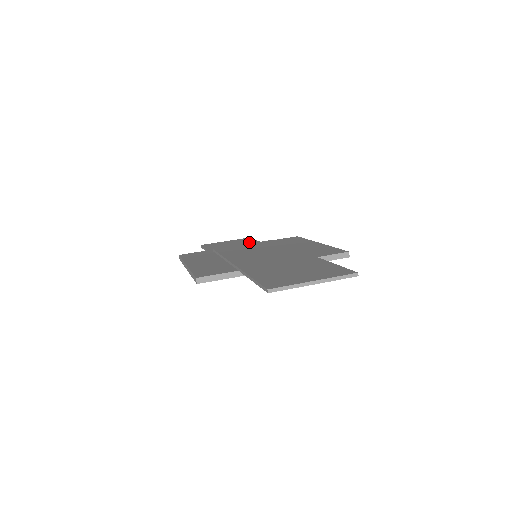
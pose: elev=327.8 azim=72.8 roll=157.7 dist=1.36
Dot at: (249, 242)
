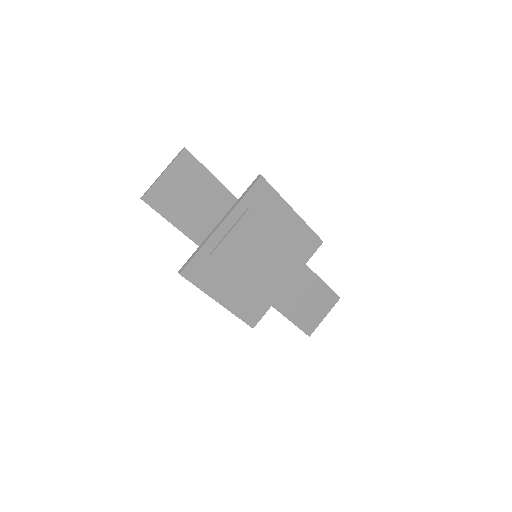
Dot at: (205, 183)
